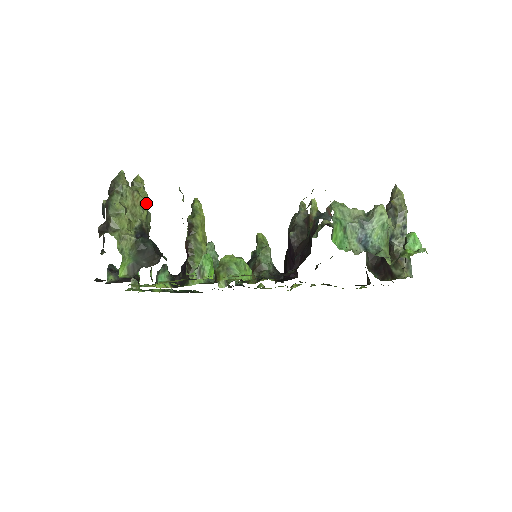
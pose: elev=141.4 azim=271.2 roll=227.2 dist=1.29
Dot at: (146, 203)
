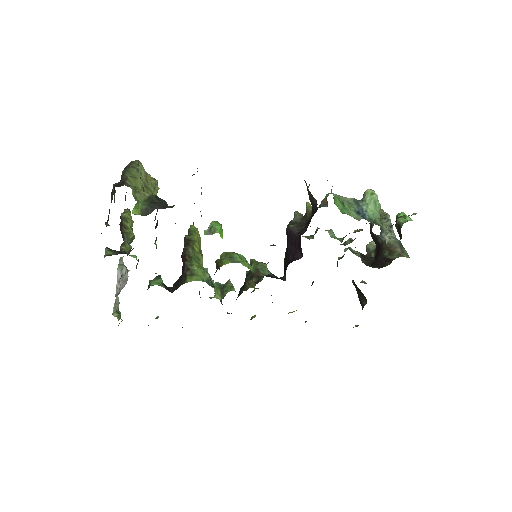
Dot at: (157, 185)
